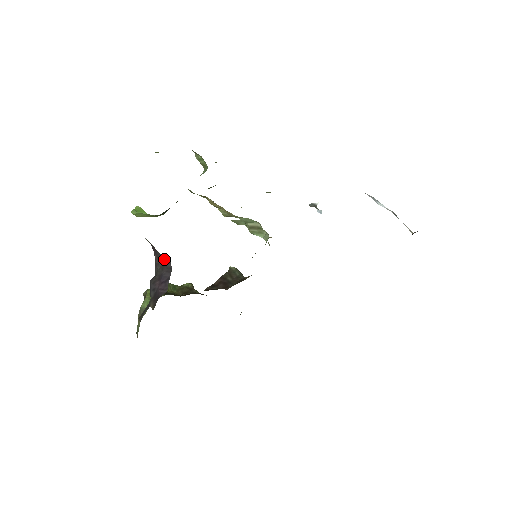
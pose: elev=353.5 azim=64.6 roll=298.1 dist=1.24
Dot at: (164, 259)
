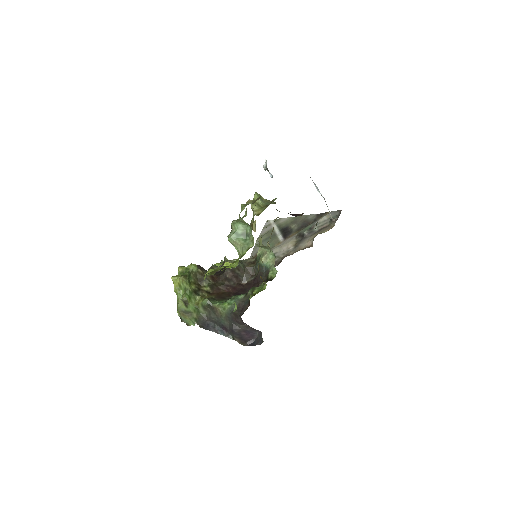
Dot at: occluded
